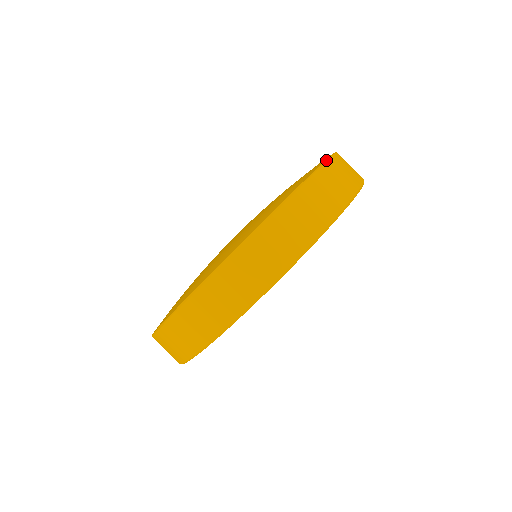
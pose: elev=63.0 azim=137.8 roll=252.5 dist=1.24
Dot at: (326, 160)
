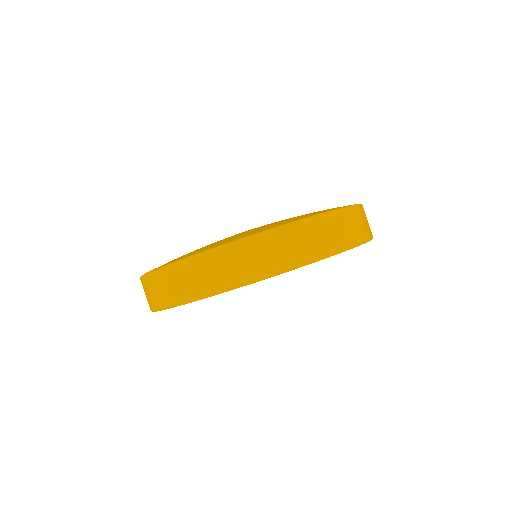
Dot at: (360, 204)
